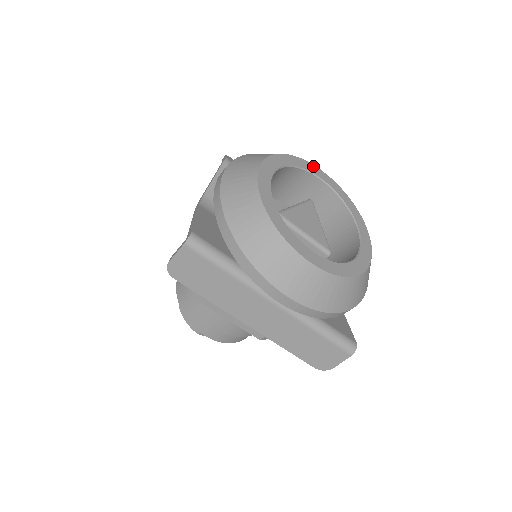
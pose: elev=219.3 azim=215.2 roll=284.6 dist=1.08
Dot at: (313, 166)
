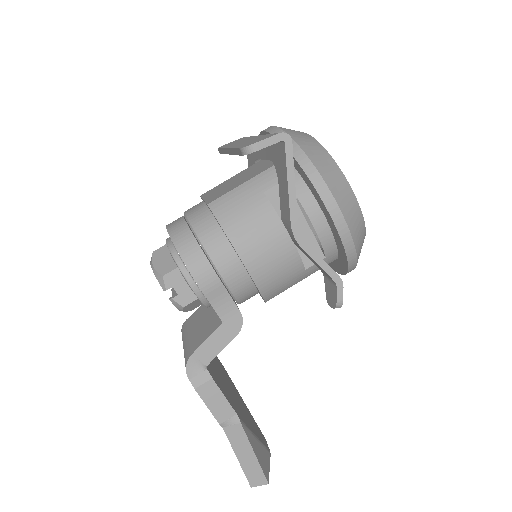
Dot at: occluded
